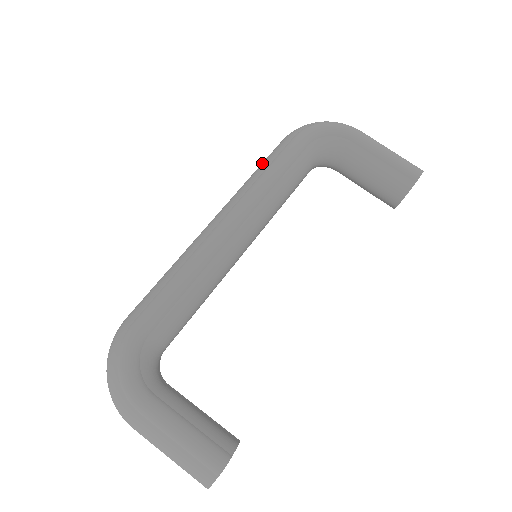
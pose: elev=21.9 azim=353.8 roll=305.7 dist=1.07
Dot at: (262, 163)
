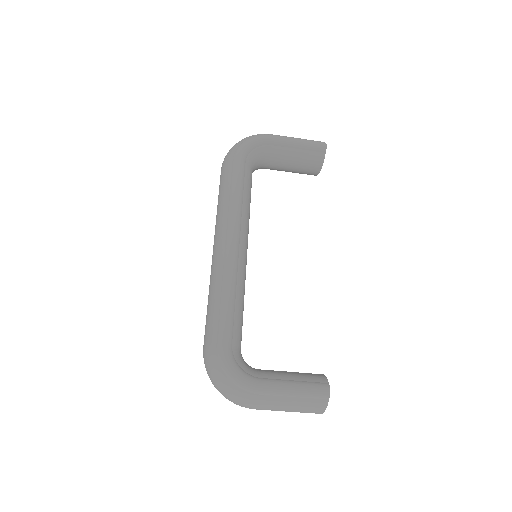
Dot at: (221, 190)
